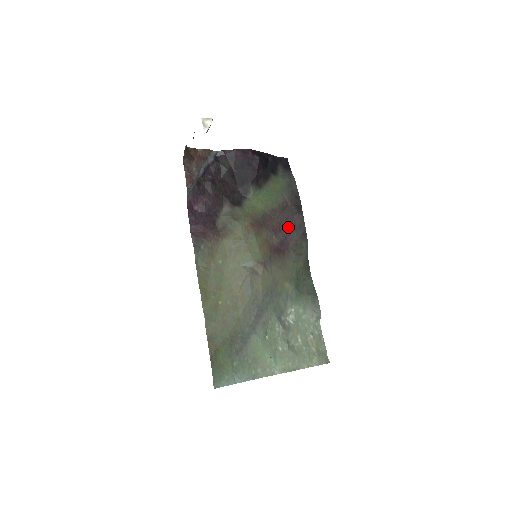
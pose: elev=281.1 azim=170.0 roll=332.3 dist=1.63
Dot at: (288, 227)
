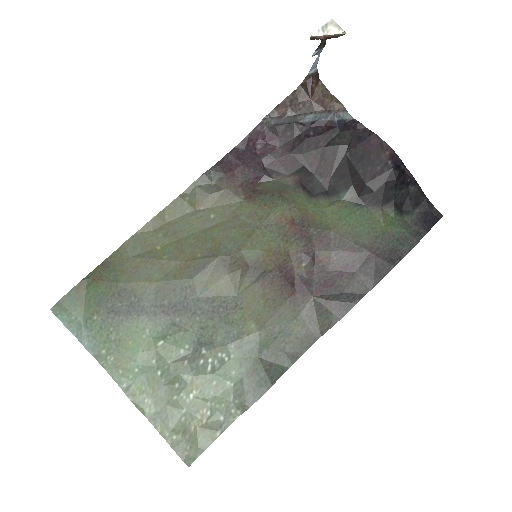
Dot at: (338, 277)
